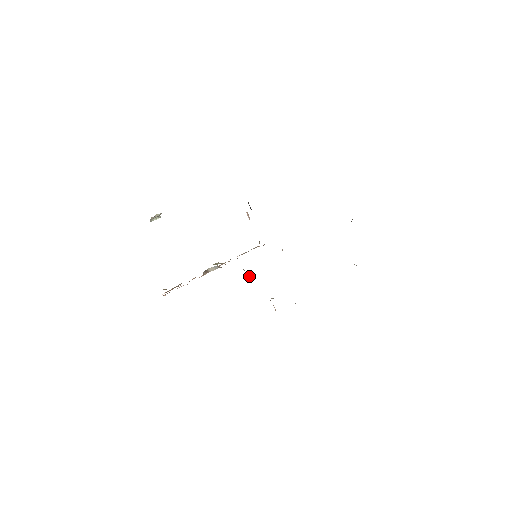
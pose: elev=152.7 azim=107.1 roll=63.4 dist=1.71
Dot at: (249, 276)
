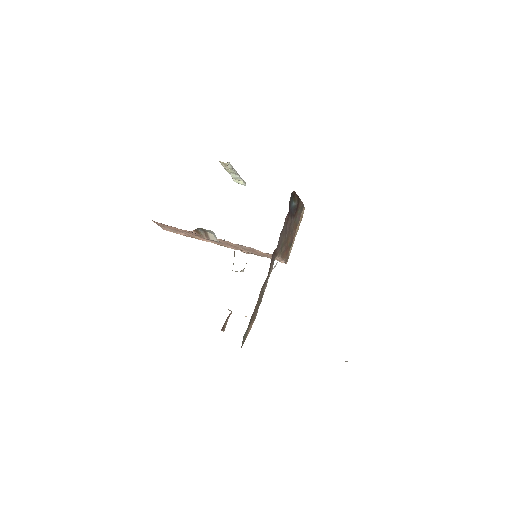
Dot at: occluded
